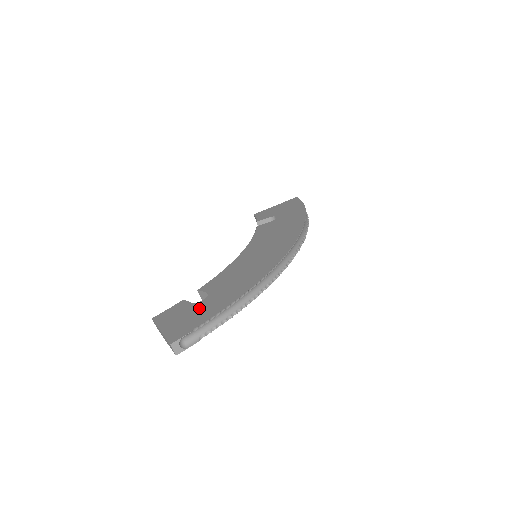
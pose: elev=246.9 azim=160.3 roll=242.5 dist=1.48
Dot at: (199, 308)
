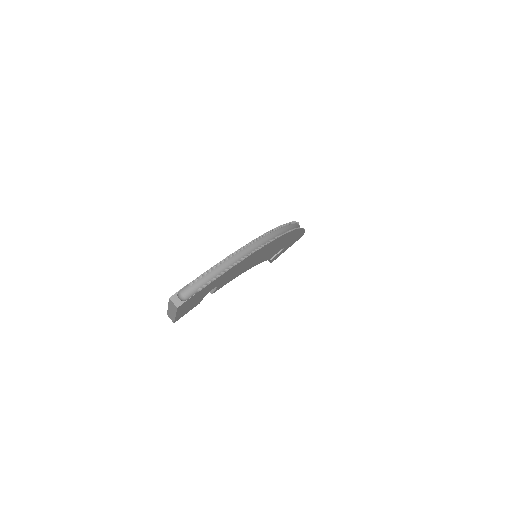
Dot at: occluded
